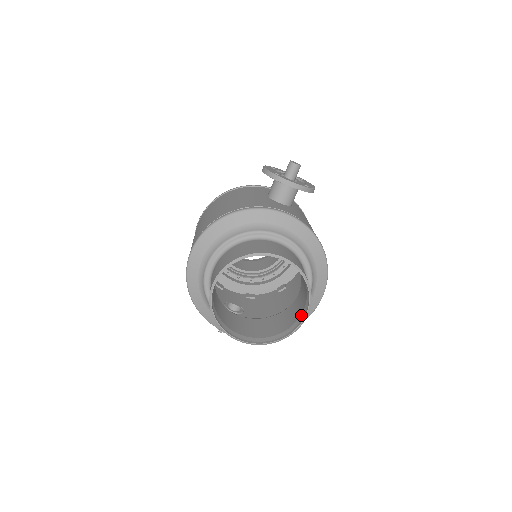
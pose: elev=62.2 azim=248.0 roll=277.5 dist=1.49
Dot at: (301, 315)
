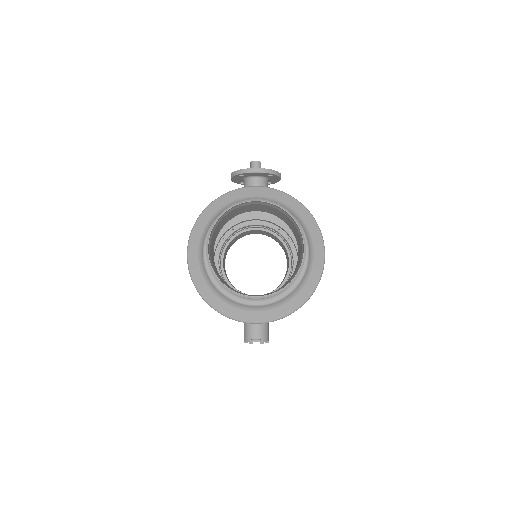
Dot at: (301, 253)
